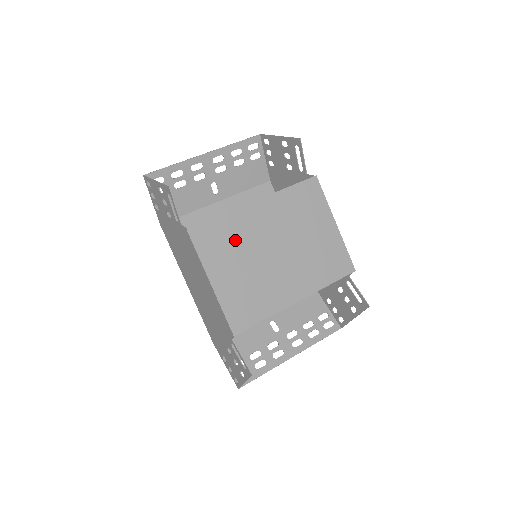
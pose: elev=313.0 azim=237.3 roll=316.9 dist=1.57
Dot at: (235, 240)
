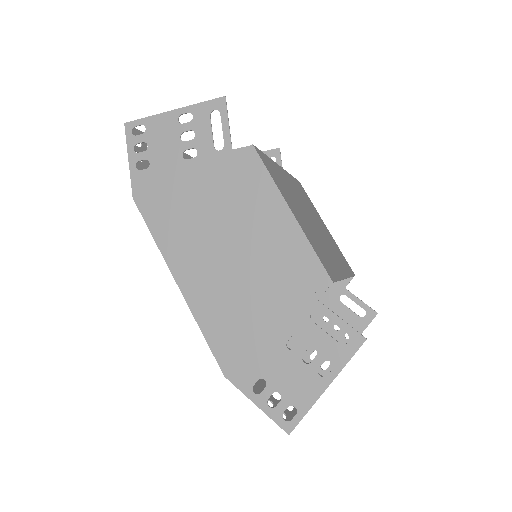
Dot at: (286, 186)
